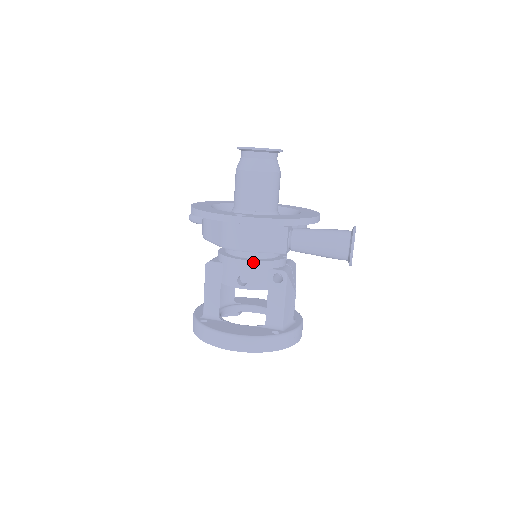
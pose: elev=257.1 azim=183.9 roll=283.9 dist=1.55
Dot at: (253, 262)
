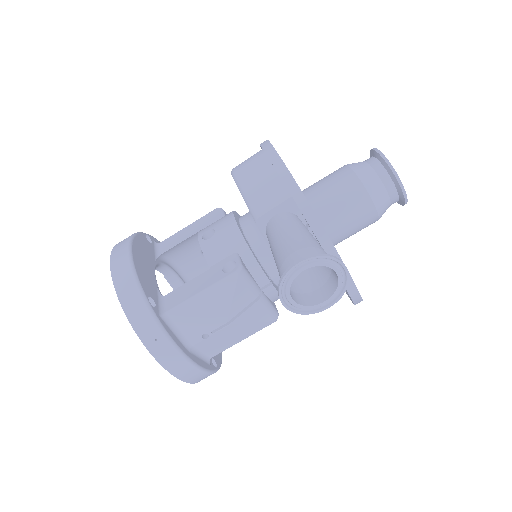
Dot at: (237, 227)
